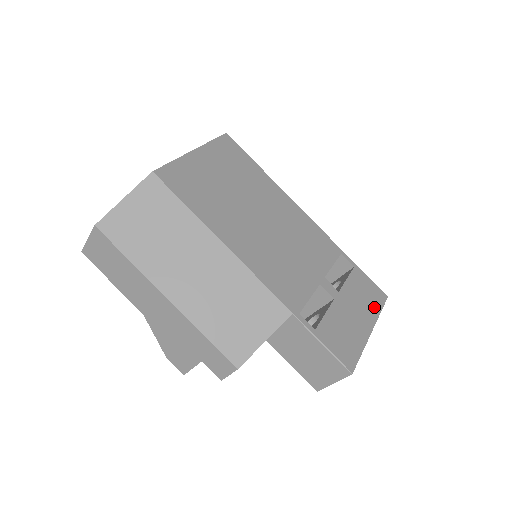
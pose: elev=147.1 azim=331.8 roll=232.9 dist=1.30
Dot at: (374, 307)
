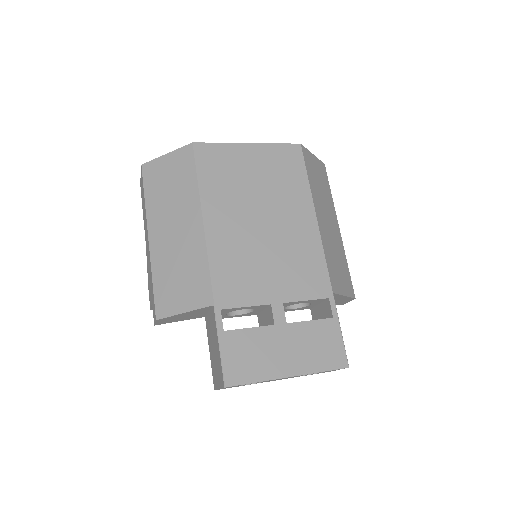
Dot at: (318, 362)
